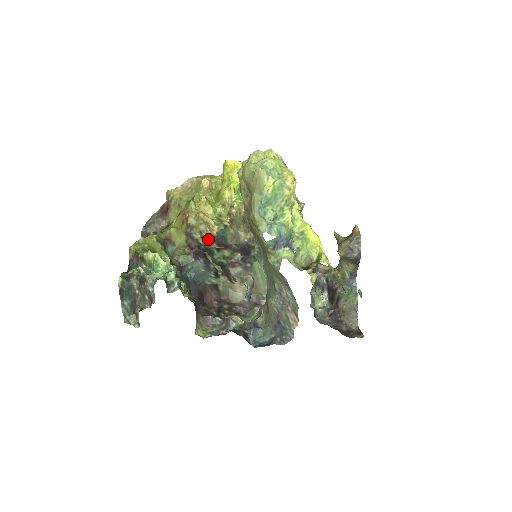
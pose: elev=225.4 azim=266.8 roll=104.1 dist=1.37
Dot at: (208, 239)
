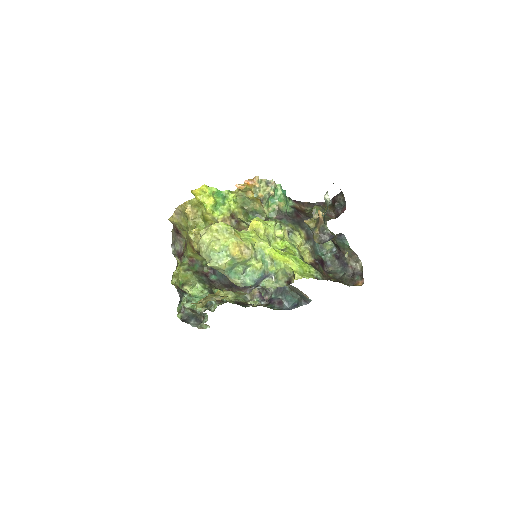
Dot at: occluded
